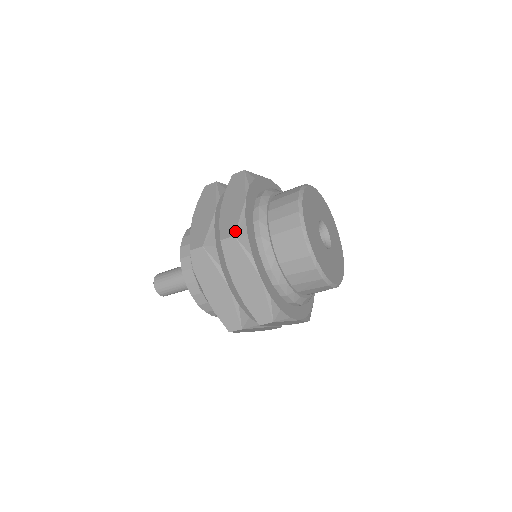
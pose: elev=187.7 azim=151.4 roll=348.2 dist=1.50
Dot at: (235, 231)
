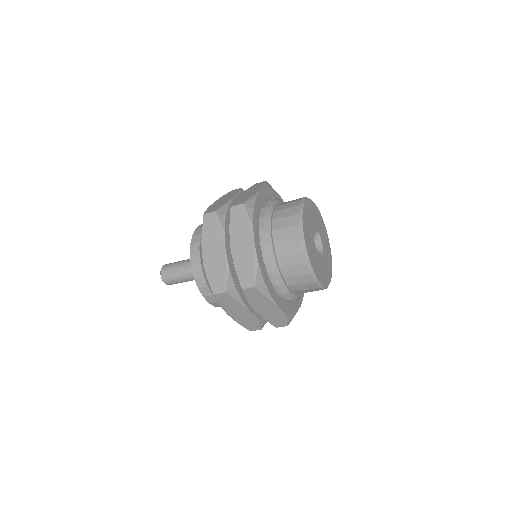
Dot at: (245, 202)
